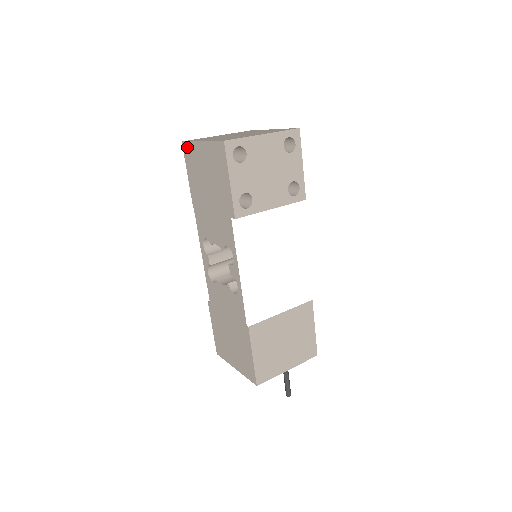
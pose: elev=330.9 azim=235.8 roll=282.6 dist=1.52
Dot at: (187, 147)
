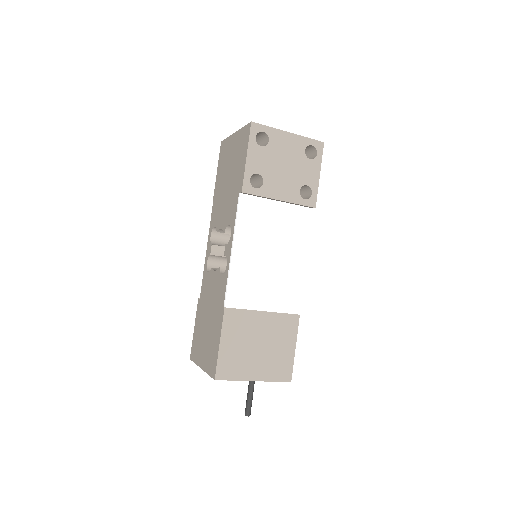
Dot at: (223, 144)
